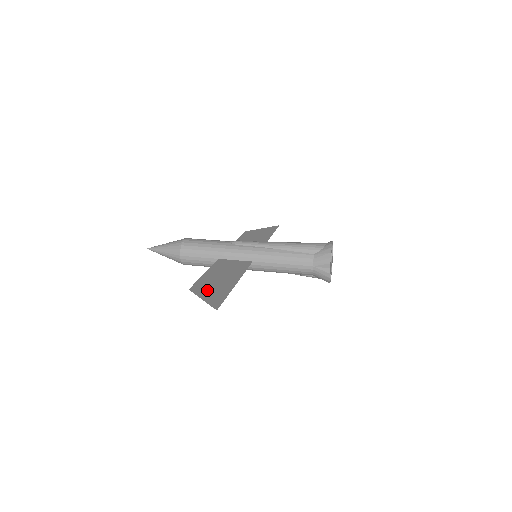
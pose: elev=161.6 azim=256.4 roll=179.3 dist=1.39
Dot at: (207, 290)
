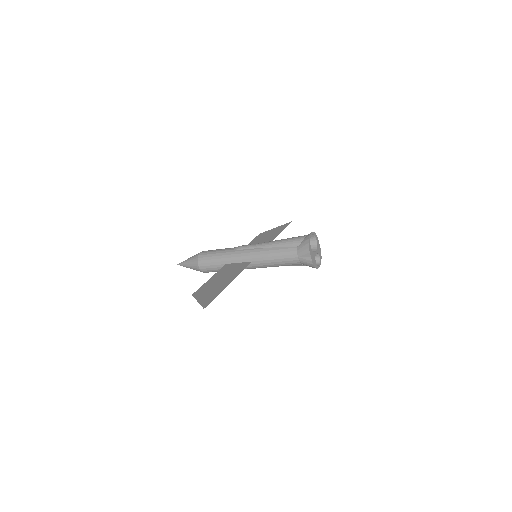
Dot at: (204, 293)
